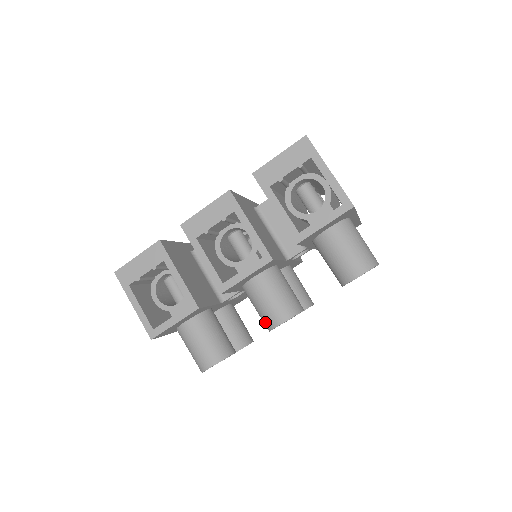
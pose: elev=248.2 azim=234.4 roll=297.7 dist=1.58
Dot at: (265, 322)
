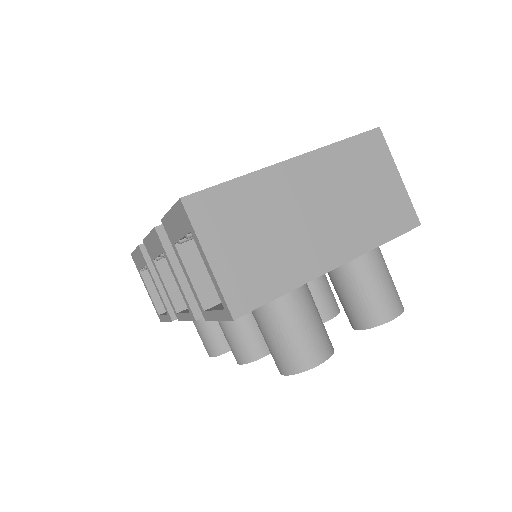
Dot at: occluded
